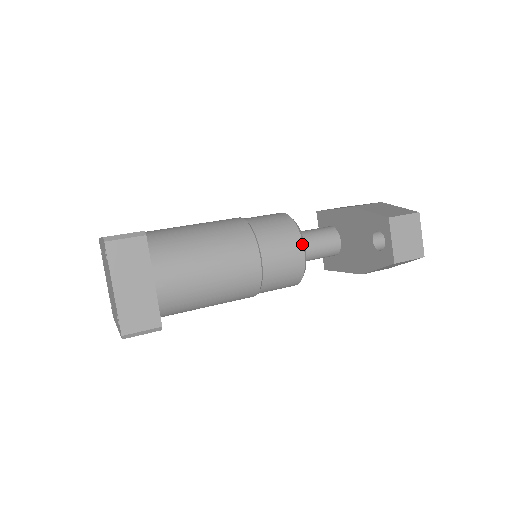
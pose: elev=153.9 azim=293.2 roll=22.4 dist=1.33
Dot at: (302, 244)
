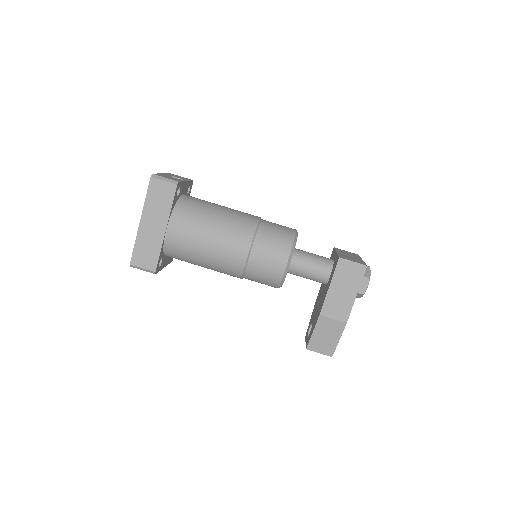
Dot at: occluded
